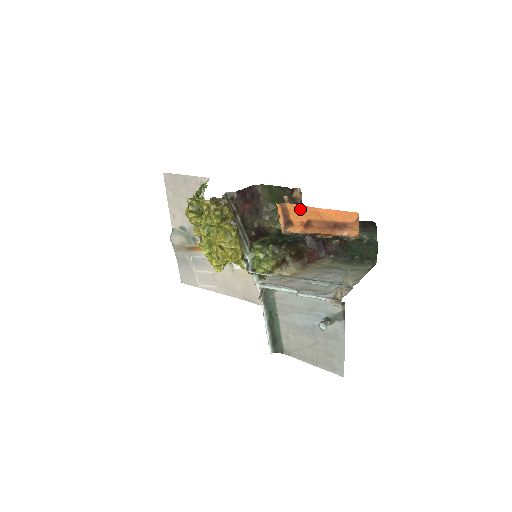
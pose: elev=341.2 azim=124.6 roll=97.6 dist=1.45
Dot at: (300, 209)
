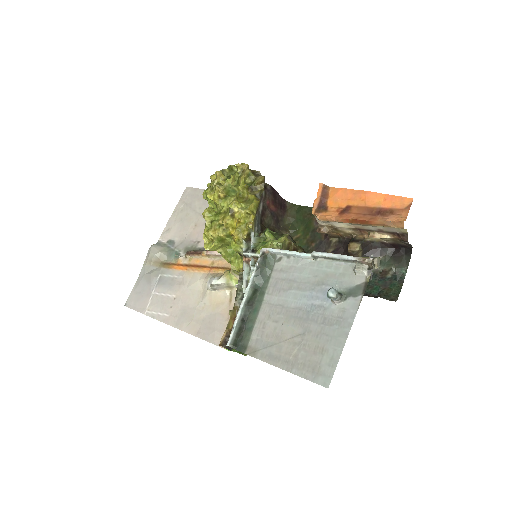
Dot at: (344, 192)
